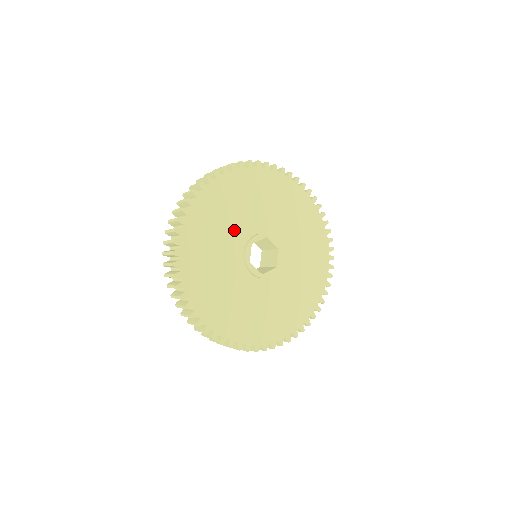
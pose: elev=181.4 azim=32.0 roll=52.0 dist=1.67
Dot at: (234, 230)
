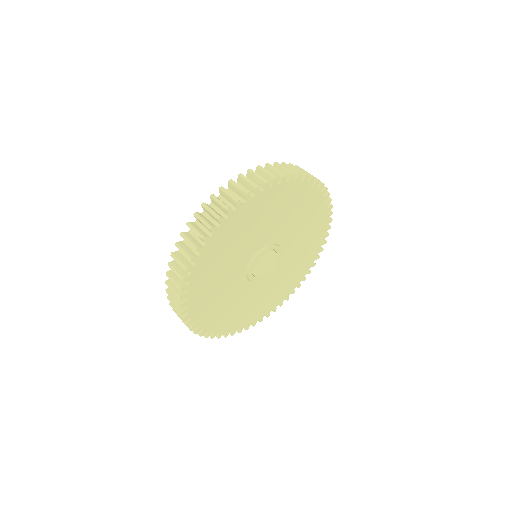
Dot at: (230, 284)
